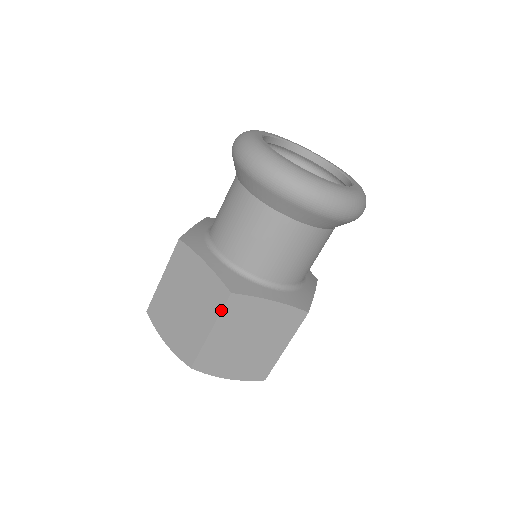
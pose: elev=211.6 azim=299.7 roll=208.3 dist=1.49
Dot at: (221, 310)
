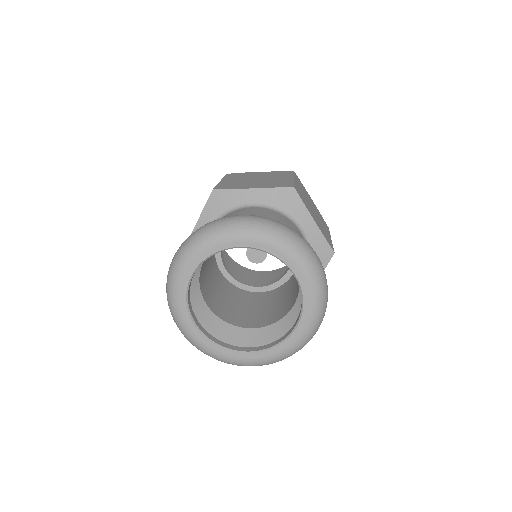
Dot at: occluded
